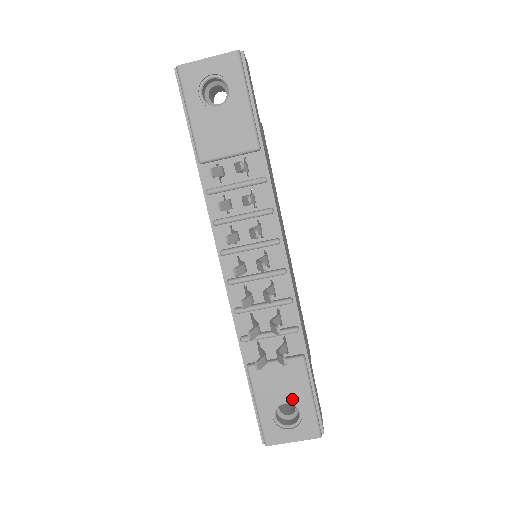
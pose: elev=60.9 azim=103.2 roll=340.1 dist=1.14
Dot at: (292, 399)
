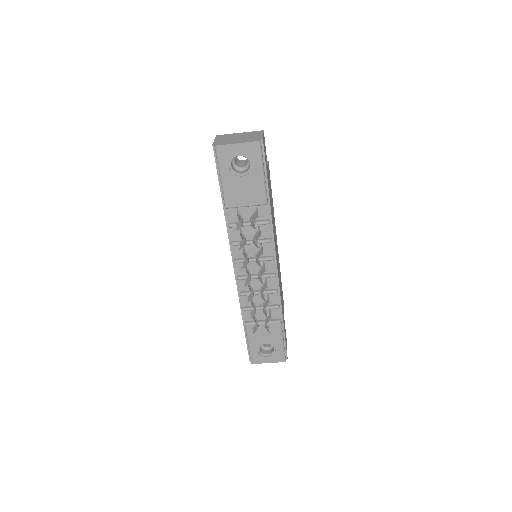
Dot at: (271, 342)
